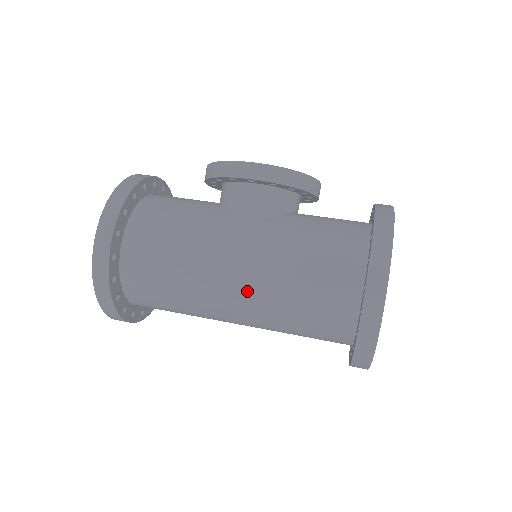
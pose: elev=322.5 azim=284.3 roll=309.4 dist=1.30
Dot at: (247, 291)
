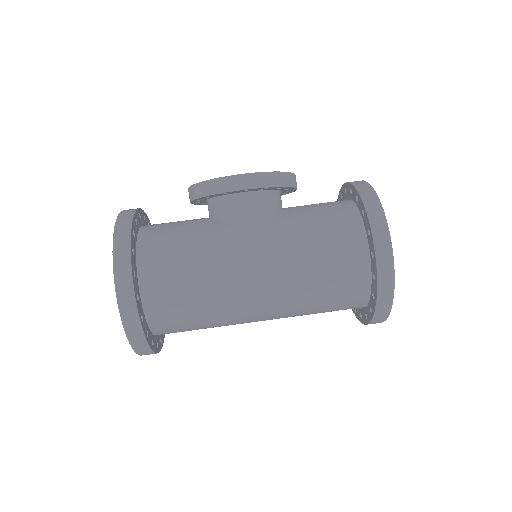
Dot at: (271, 290)
